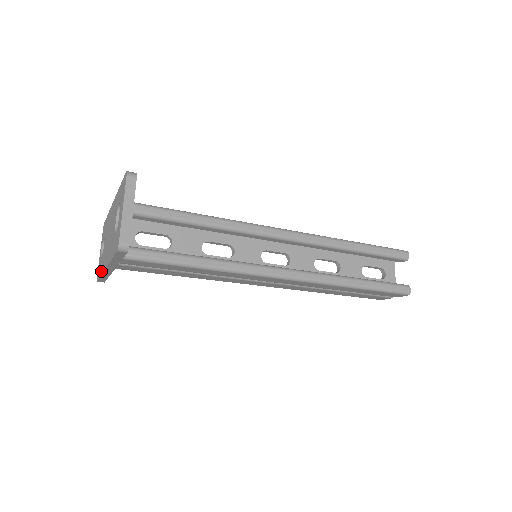
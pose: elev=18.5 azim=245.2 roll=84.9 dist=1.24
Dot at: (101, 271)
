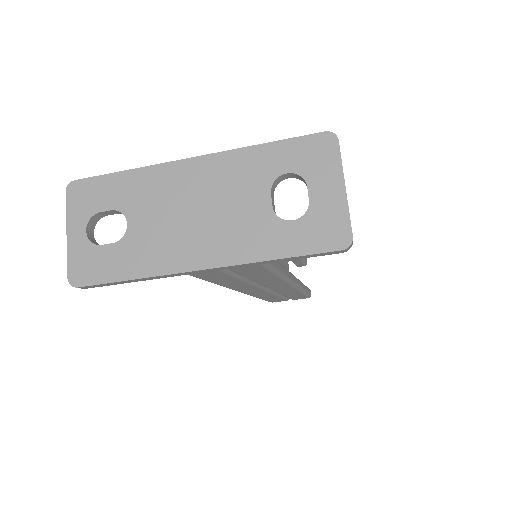
Dot at: (141, 271)
